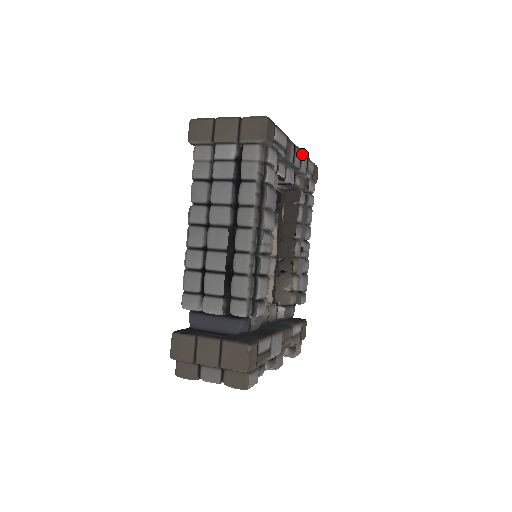
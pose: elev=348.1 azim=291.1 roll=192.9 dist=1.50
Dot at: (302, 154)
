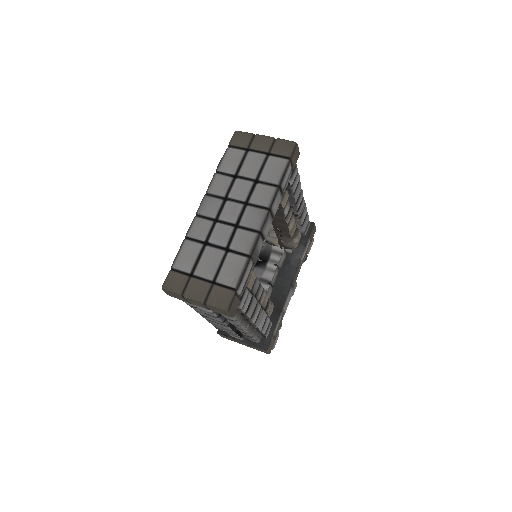
Dot at: (272, 208)
